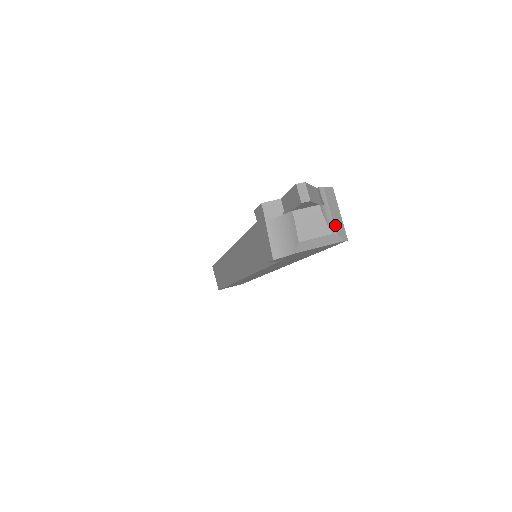
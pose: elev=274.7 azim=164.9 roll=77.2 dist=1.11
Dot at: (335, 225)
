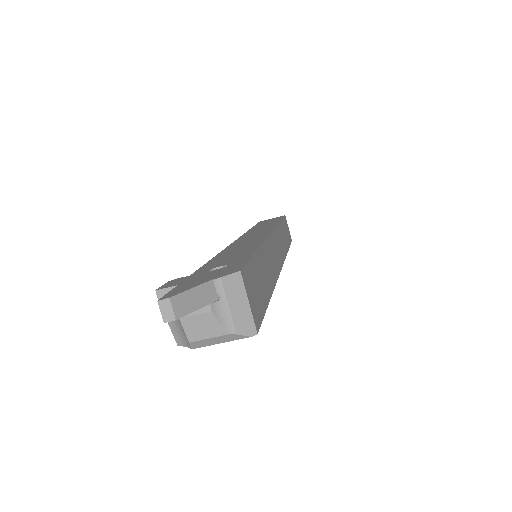
Dot at: (235, 322)
